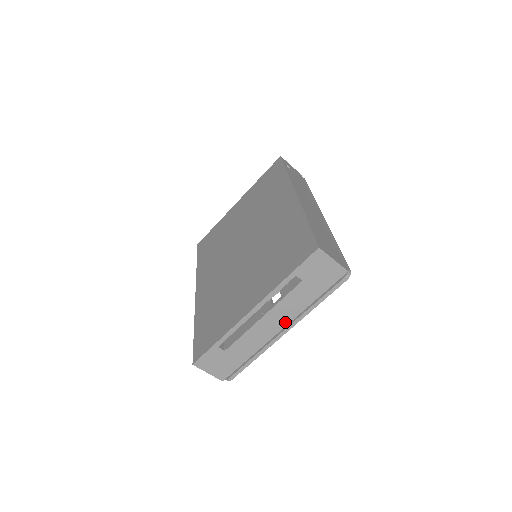
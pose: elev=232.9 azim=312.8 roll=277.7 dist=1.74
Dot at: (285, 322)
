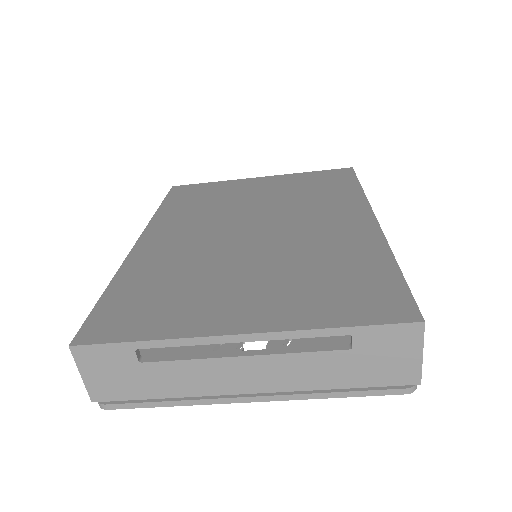
Dot at: (267, 387)
